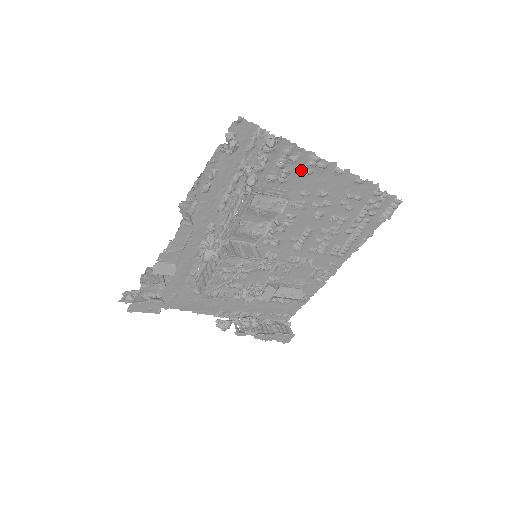
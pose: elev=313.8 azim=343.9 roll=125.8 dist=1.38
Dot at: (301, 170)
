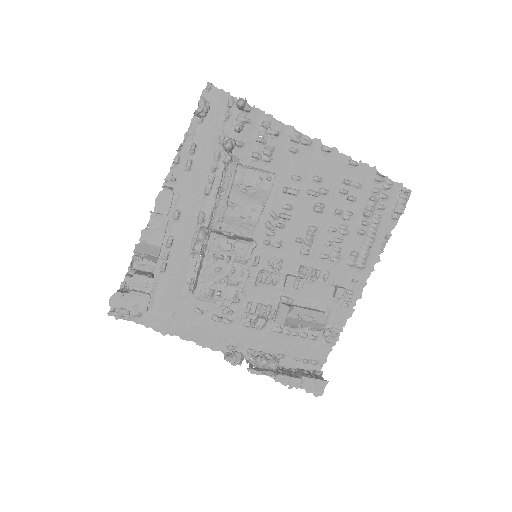
Dot at: (284, 148)
